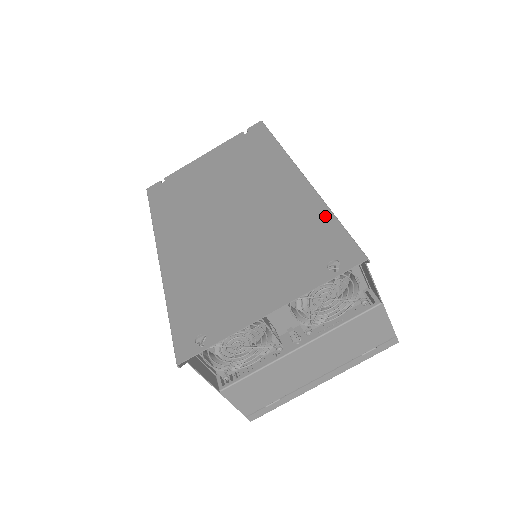
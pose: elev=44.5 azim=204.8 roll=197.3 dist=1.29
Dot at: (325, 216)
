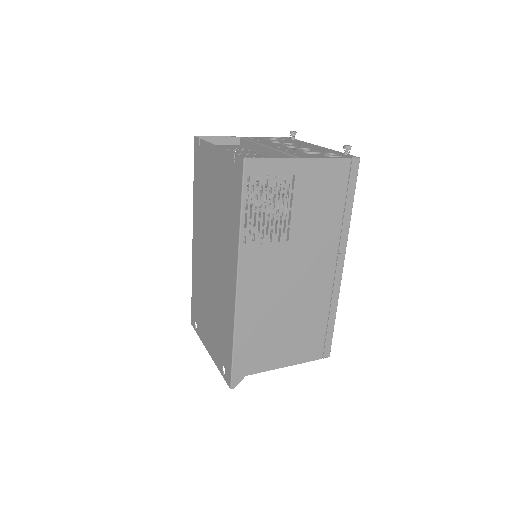
Dot at: (230, 340)
